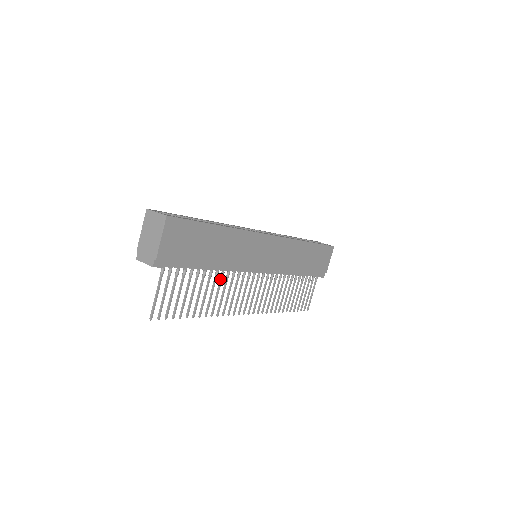
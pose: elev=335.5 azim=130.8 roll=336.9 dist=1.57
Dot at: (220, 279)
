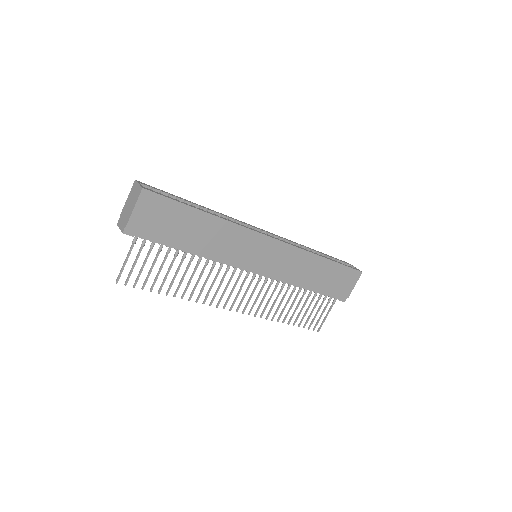
Dot at: (204, 266)
